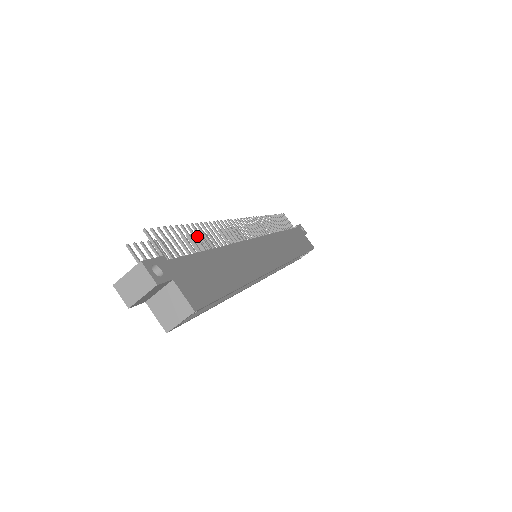
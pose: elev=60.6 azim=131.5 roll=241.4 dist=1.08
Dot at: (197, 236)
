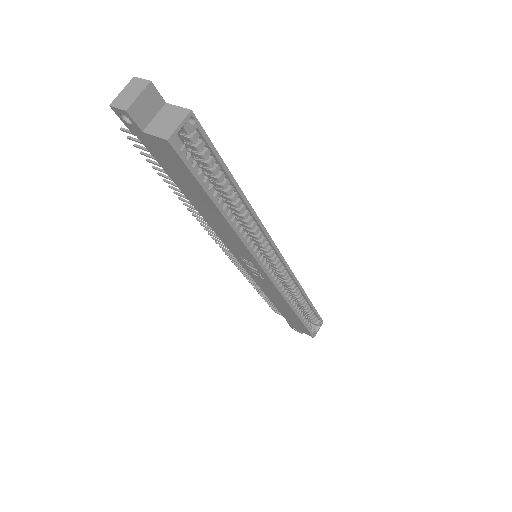
Dot at: (190, 209)
